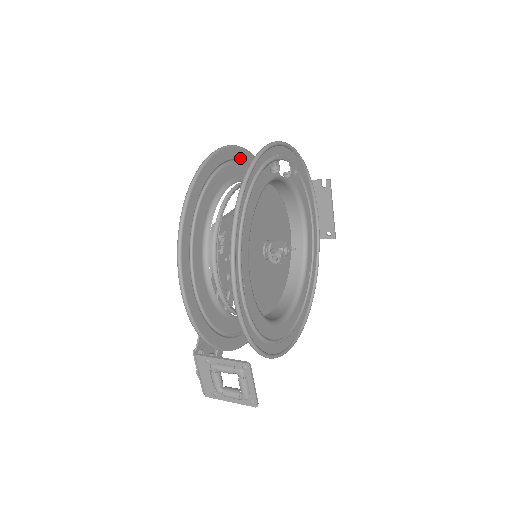
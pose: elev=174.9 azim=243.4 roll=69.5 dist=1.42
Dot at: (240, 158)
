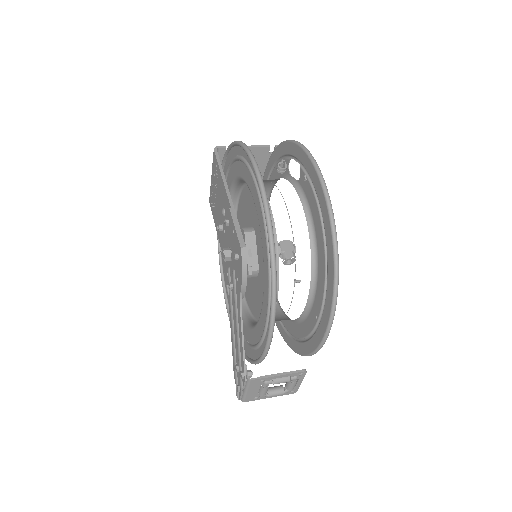
Dot at: (246, 159)
